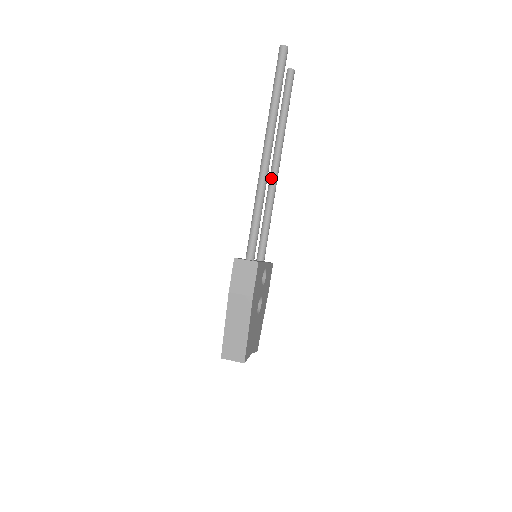
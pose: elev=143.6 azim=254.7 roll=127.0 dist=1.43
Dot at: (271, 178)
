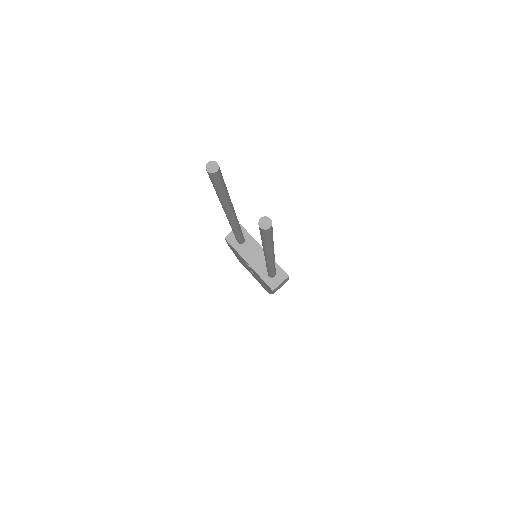
Dot at: (234, 223)
